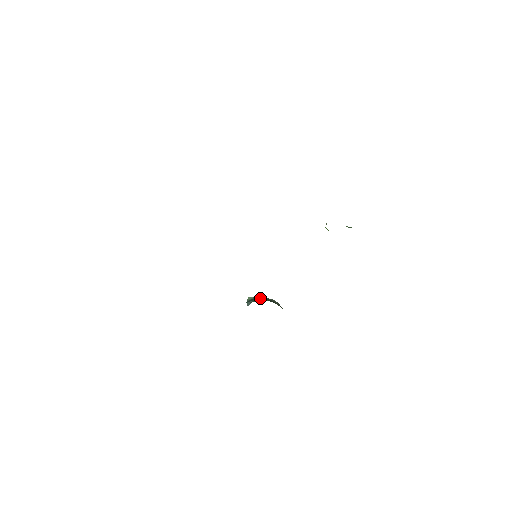
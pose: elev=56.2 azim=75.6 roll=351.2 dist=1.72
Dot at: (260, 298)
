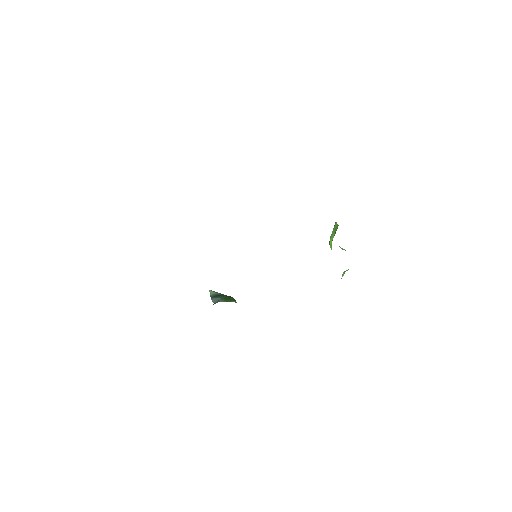
Dot at: (228, 297)
